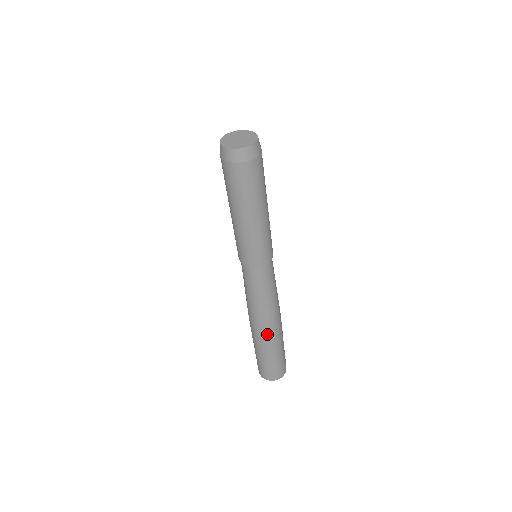
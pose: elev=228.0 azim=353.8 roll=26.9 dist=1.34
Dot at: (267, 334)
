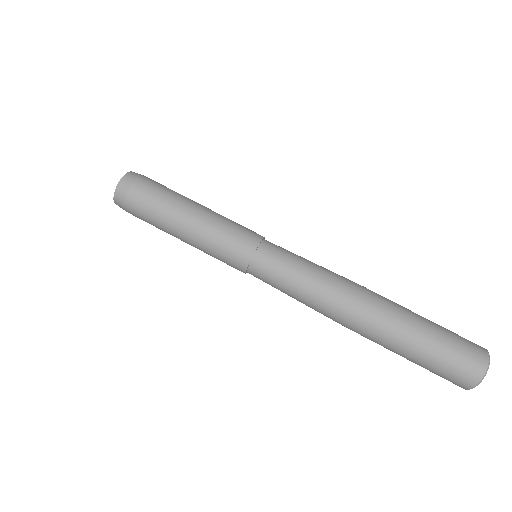
Dot at: (374, 311)
